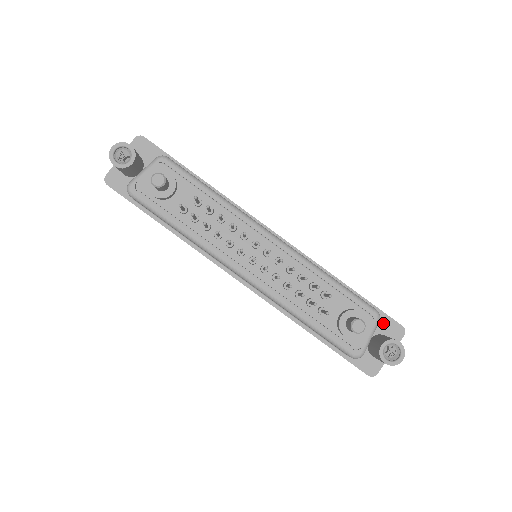
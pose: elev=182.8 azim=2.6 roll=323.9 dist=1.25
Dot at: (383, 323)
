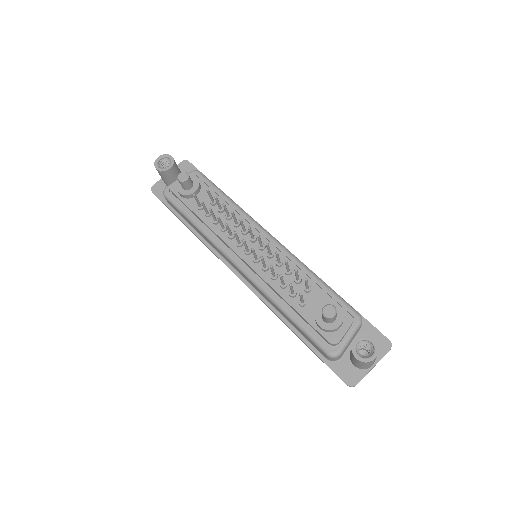
Dot at: (369, 334)
